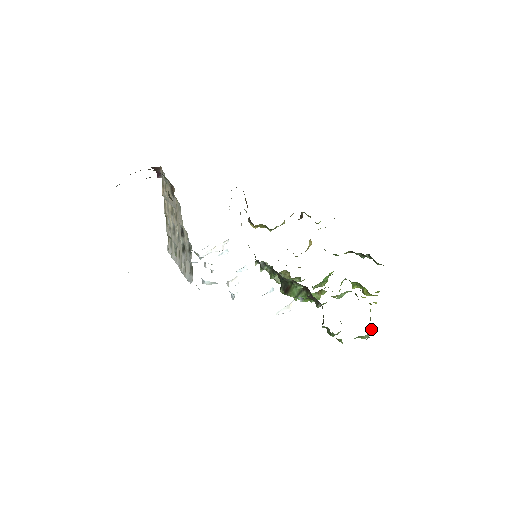
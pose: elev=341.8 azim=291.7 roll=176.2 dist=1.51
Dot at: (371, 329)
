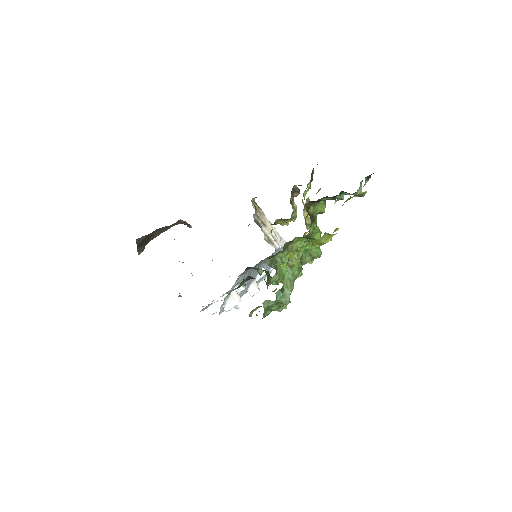
Dot at: (289, 289)
